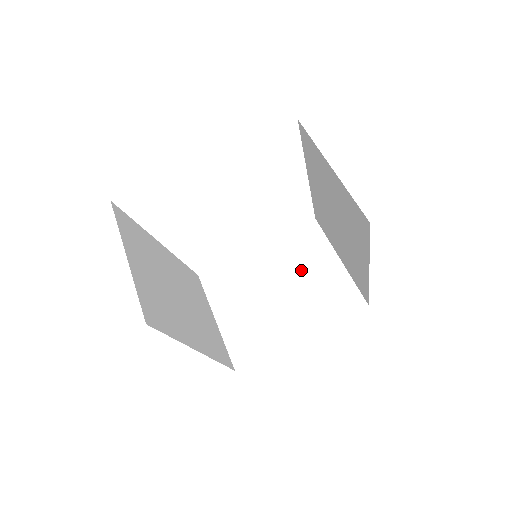
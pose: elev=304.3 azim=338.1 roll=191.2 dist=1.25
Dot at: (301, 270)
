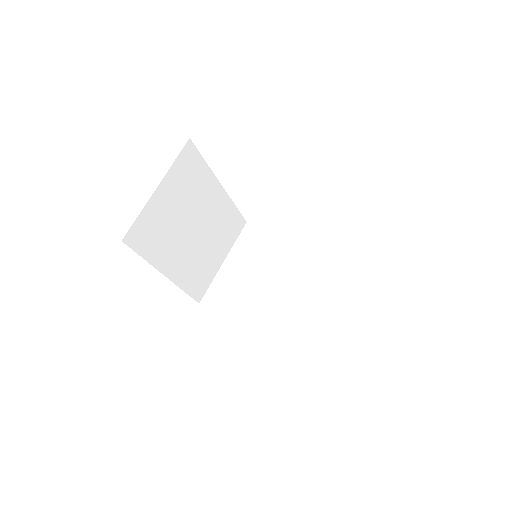
Dot at: (302, 289)
